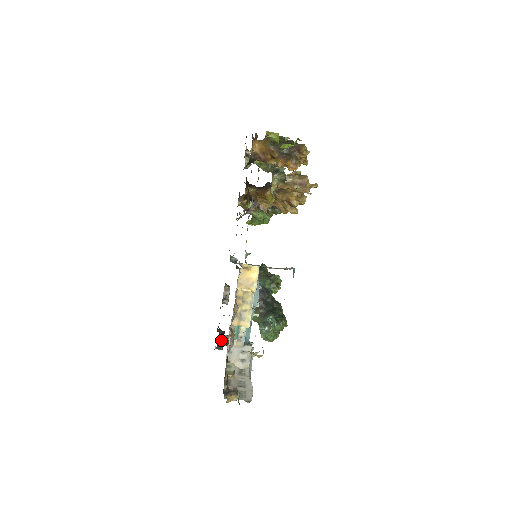
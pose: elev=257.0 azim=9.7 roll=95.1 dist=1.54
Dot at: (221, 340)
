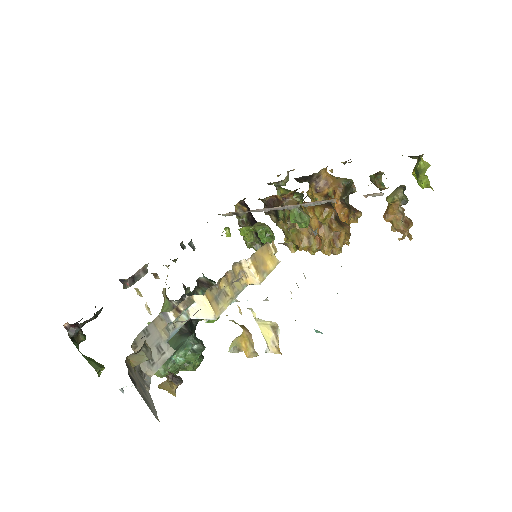
Dot at: (90, 320)
